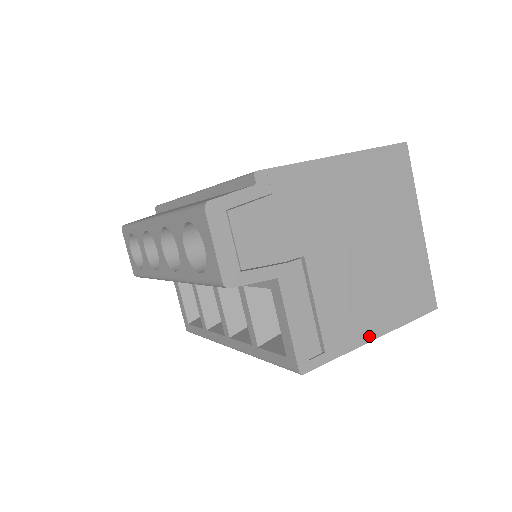
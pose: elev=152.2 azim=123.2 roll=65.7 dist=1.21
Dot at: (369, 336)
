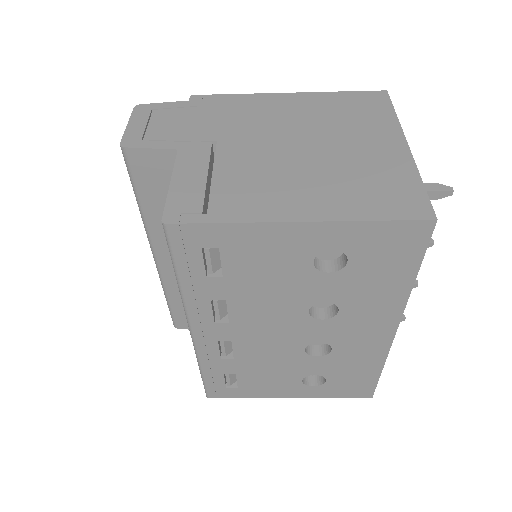
Dot at: (286, 216)
